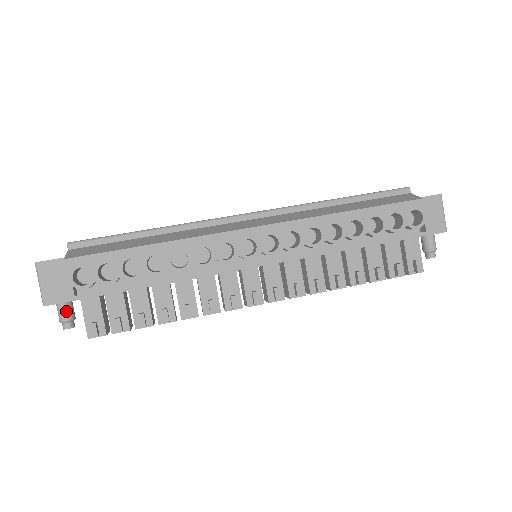
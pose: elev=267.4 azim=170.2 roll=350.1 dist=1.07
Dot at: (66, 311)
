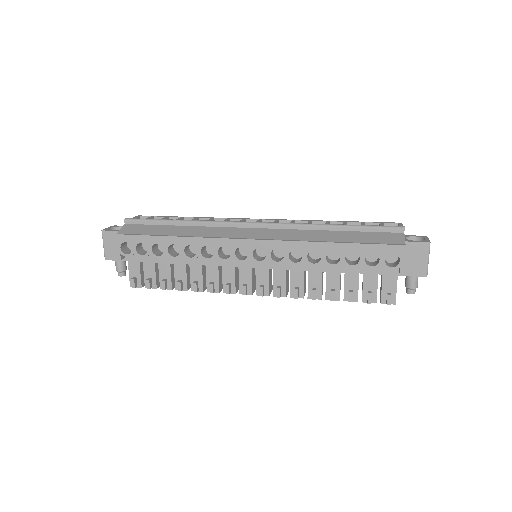
Dot at: (119, 265)
